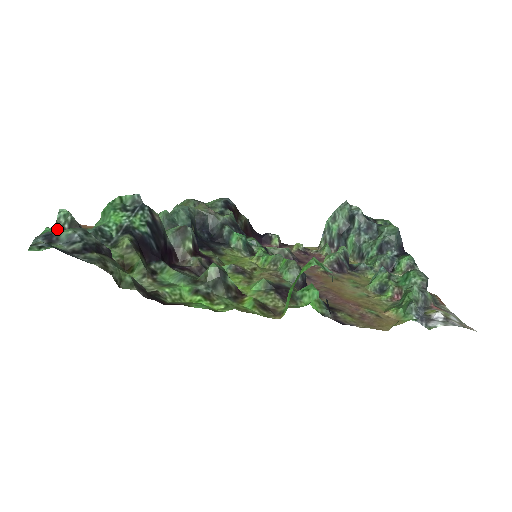
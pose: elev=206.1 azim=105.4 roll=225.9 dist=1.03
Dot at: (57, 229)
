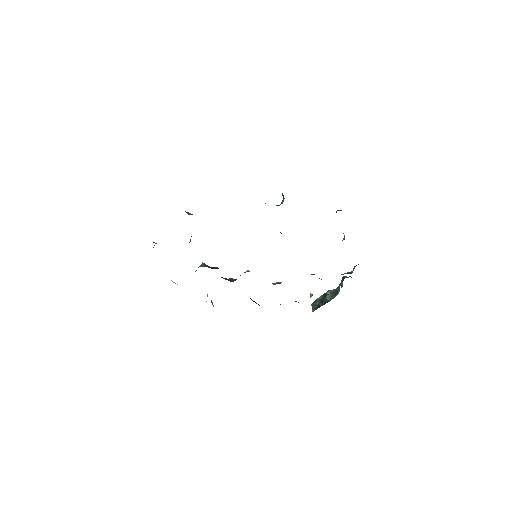
Dot at: occluded
